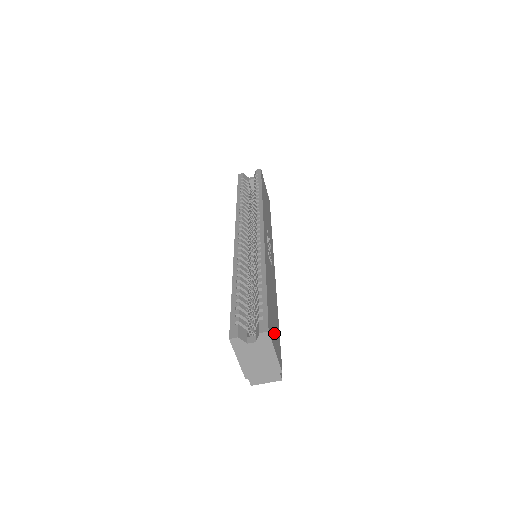
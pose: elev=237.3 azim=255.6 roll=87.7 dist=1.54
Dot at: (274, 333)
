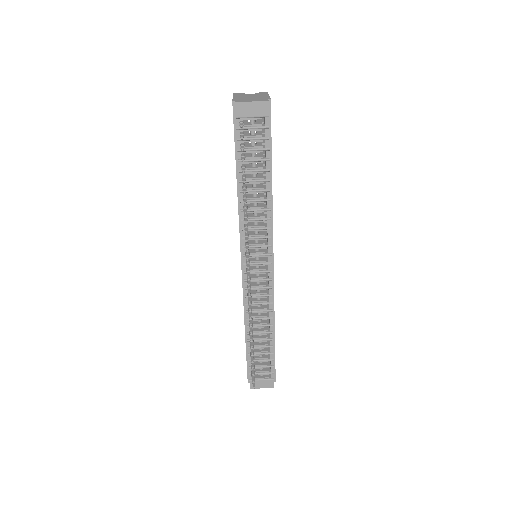
Dot at: occluded
